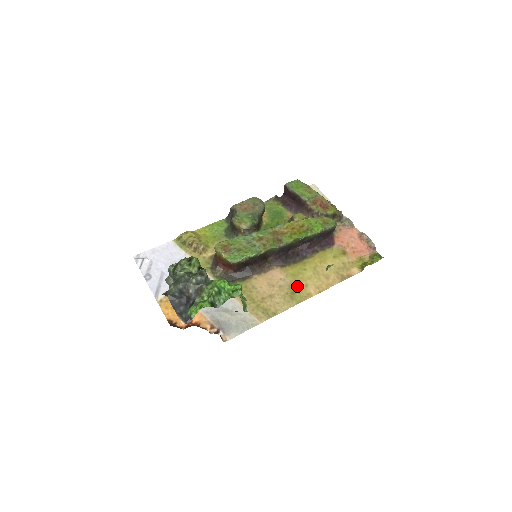
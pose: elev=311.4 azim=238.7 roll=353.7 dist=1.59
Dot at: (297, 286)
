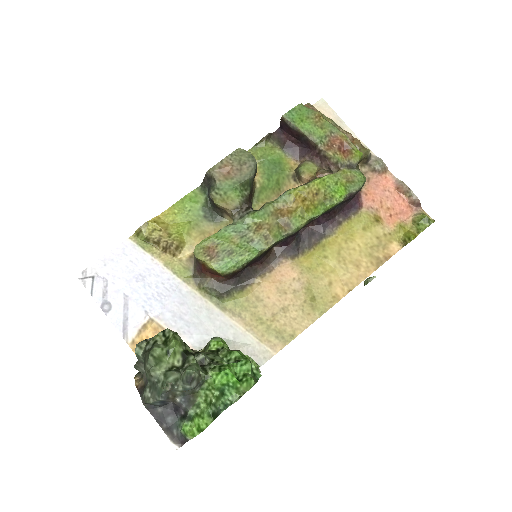
Dot at: (318, 287)
